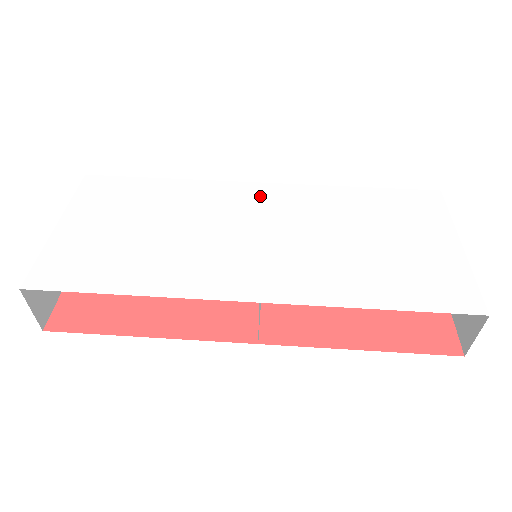
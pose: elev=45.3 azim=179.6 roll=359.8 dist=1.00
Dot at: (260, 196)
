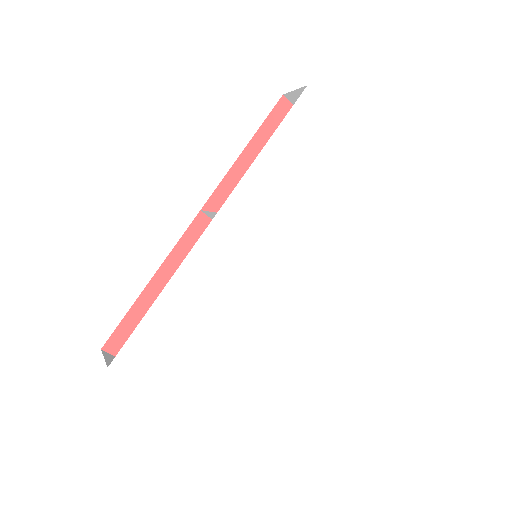
Dot at: (230, 230)
